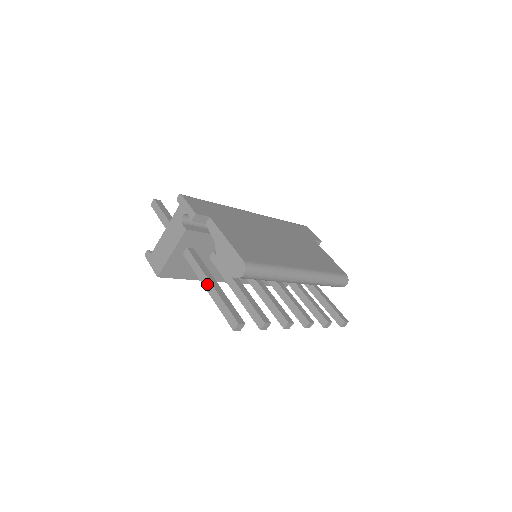
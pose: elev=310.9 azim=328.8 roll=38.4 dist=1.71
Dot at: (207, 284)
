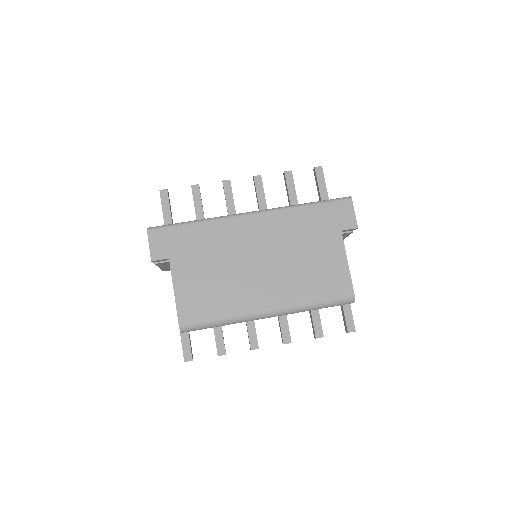
Dot at: occluded
